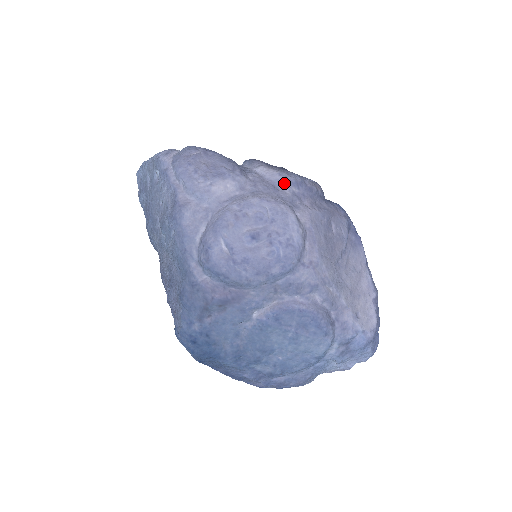
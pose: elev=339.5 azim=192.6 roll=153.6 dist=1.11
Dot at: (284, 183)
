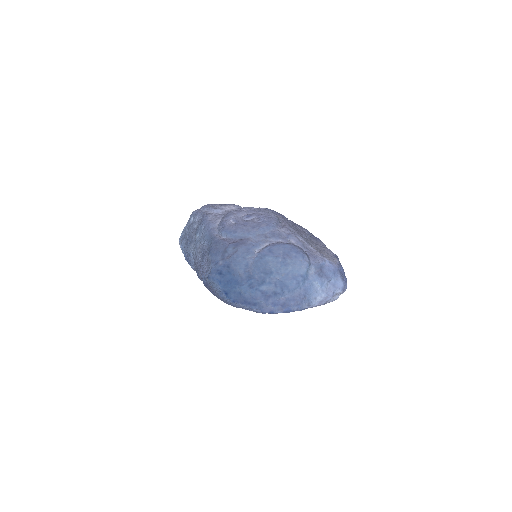
Dot at: occluded
